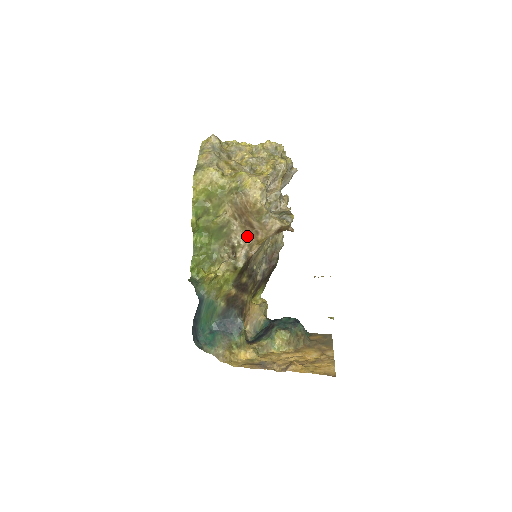
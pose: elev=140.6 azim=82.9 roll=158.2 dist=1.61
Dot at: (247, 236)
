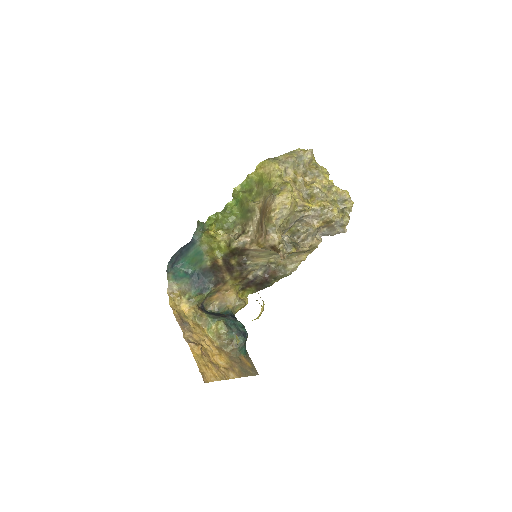
Dot at: (256, 232)
